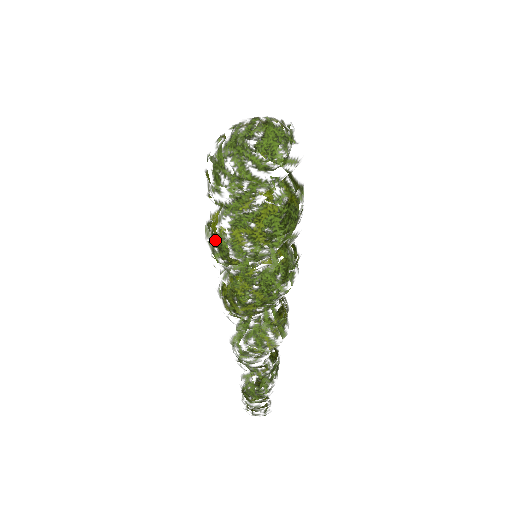
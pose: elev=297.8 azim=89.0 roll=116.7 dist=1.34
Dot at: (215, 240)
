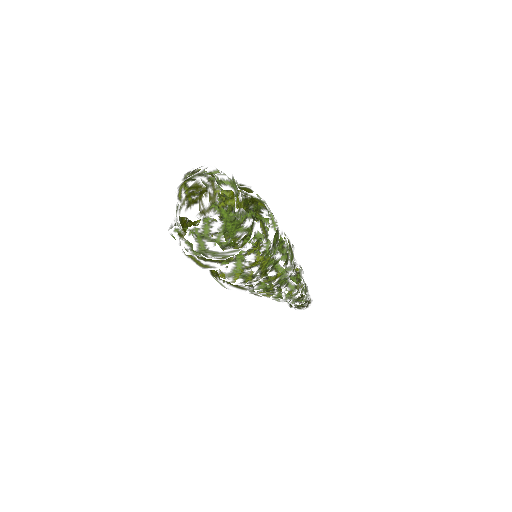
Dot at: (233, 290)
